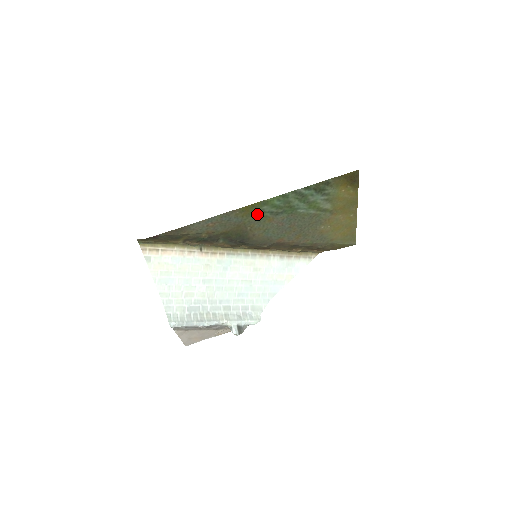
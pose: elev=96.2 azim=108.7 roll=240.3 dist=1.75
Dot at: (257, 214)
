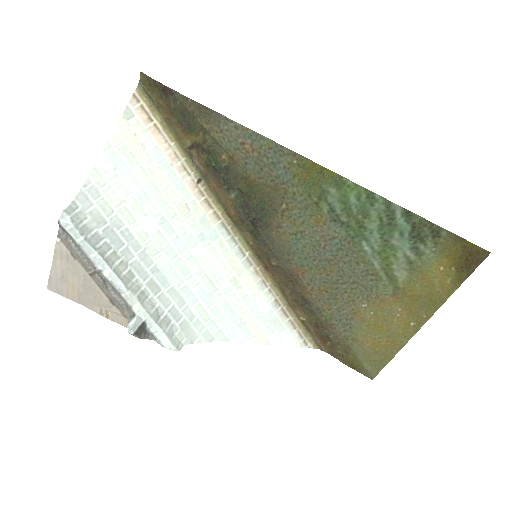
Dot at: (314, 192)
